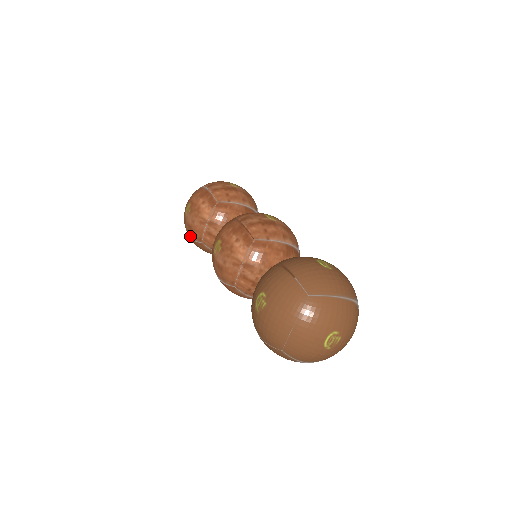
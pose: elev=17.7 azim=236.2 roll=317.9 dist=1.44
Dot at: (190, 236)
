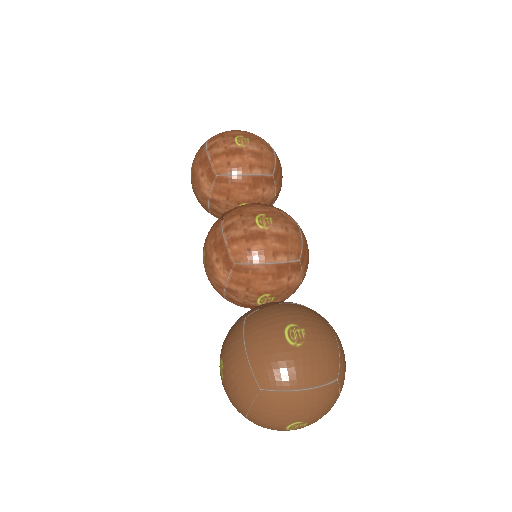
Dot at: occluded
